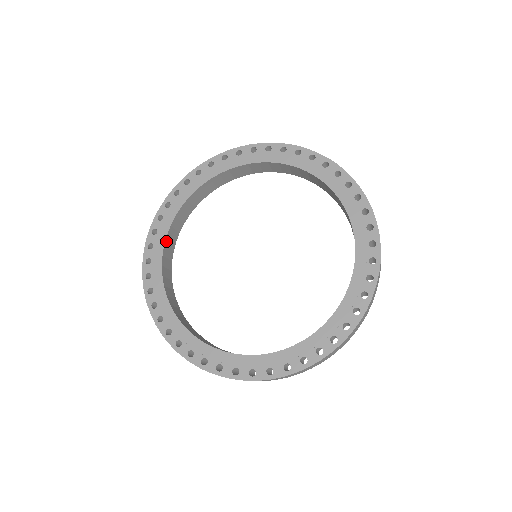
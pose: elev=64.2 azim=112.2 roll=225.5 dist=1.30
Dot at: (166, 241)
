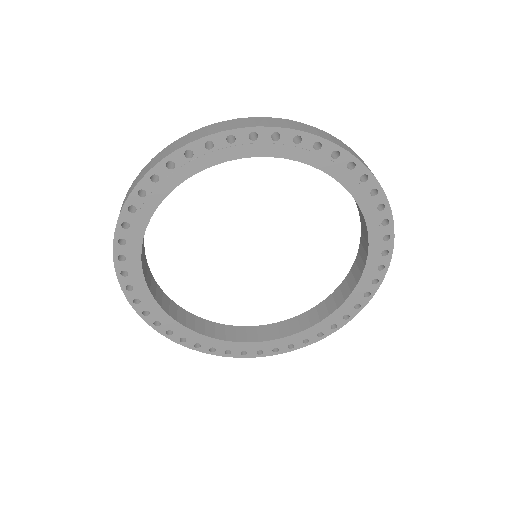
Dot at: (192, 174)
